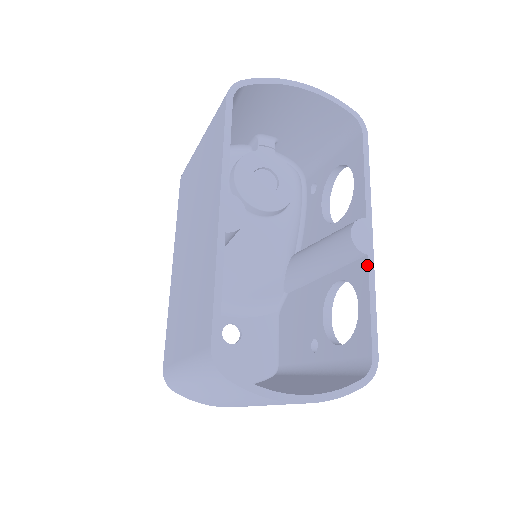
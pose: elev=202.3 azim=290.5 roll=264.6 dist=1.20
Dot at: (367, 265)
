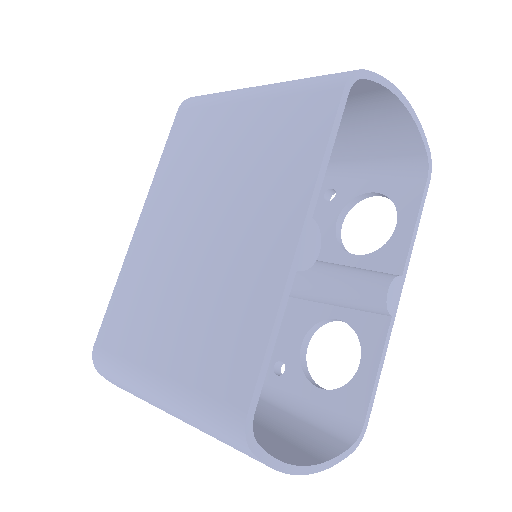
Dot at: (387, 327)
